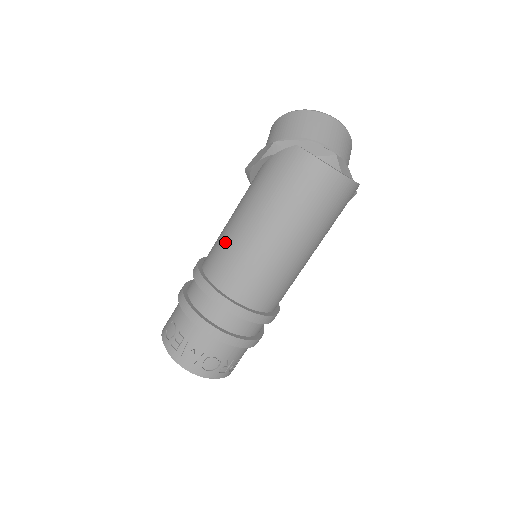
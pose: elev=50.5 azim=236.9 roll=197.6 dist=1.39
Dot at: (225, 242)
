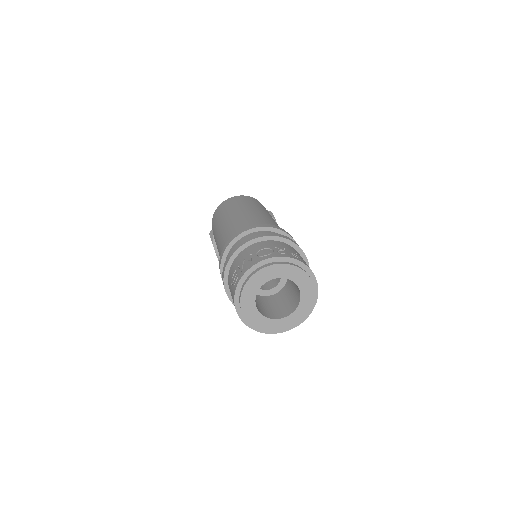
Dot at: (219, 252)
